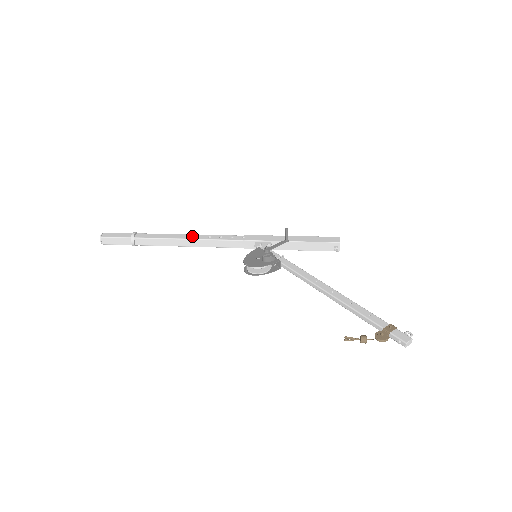
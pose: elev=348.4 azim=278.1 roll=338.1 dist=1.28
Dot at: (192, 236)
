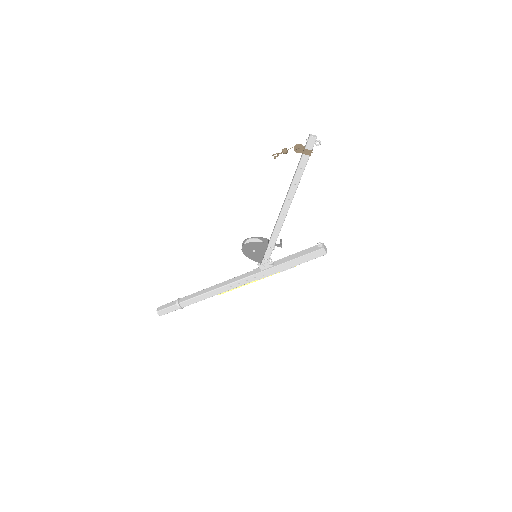
Dot at: occluded
